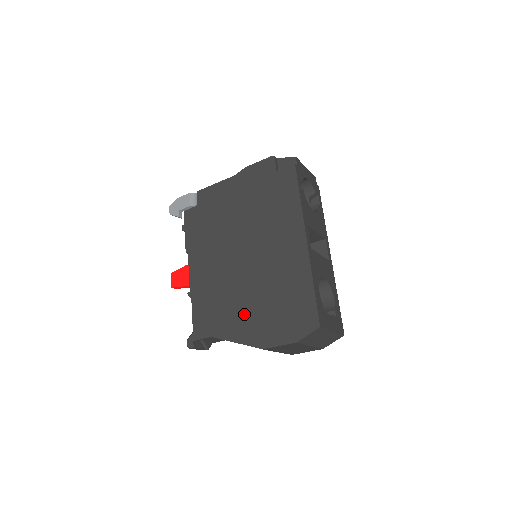
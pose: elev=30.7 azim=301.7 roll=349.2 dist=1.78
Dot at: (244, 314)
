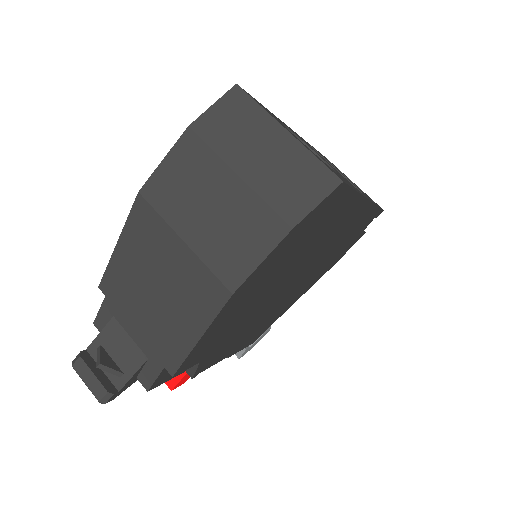
Dot at: occluded
